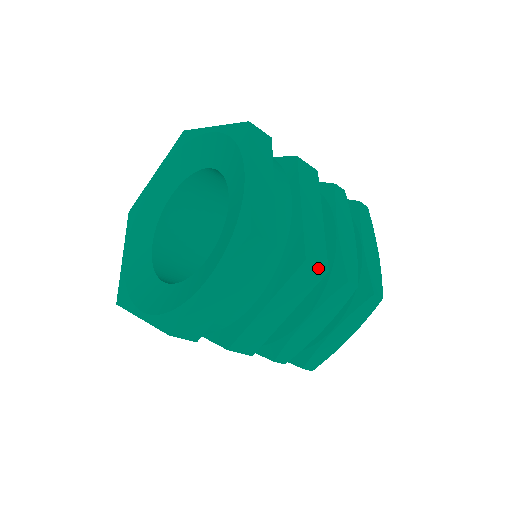
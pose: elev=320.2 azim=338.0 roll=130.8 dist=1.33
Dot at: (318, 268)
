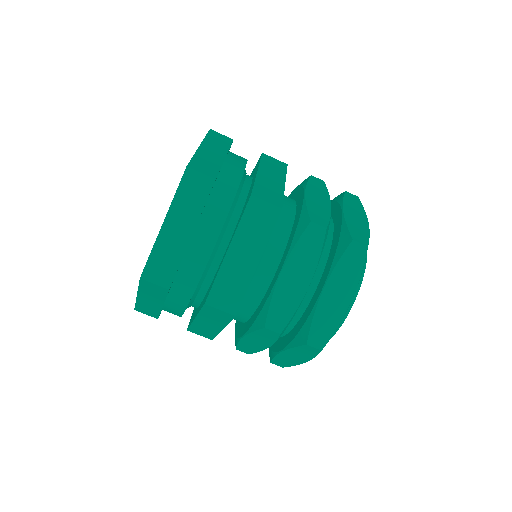
Dot at: (269, 205)
